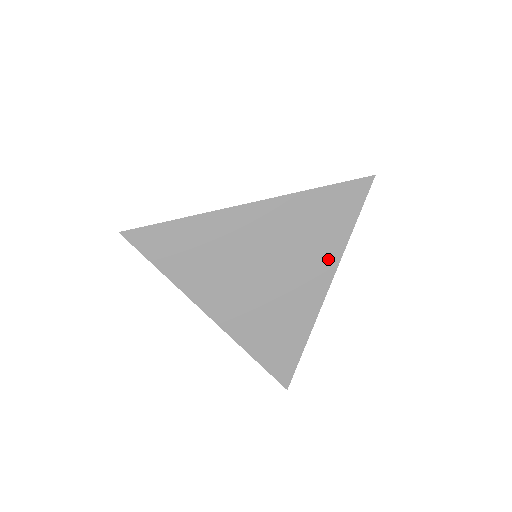
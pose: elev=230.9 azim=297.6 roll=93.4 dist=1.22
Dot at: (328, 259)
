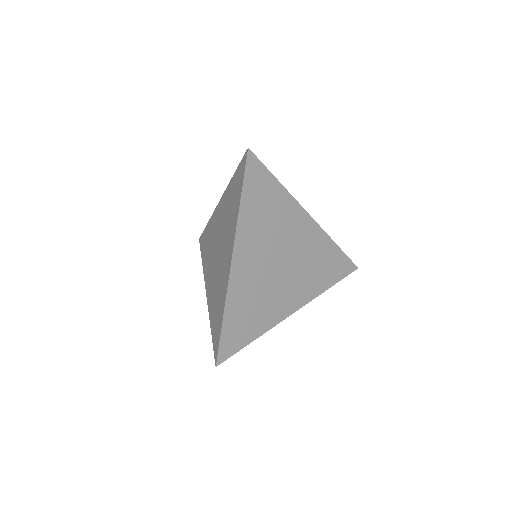
Dot at: (309, 292)
